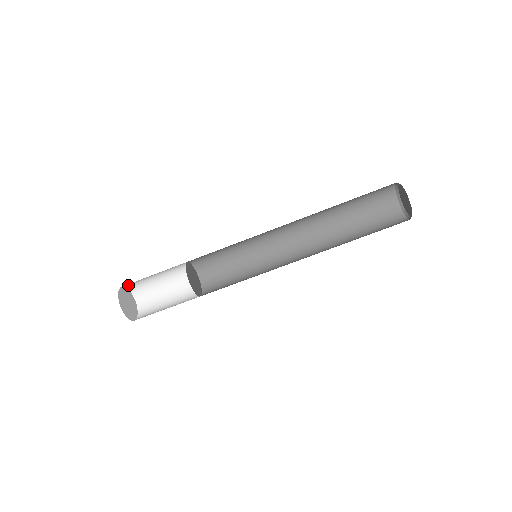
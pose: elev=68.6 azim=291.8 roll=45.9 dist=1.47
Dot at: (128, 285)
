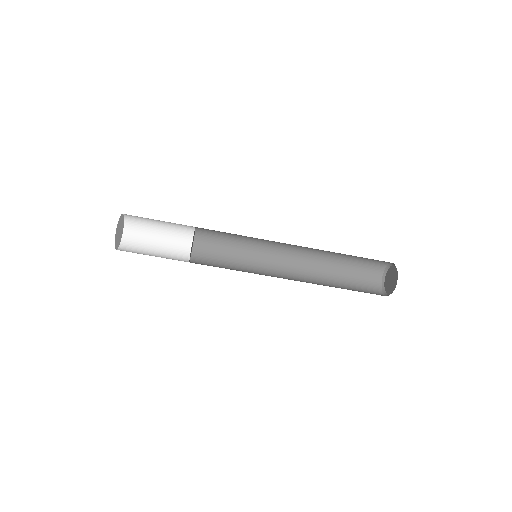
Dot at: occluded
